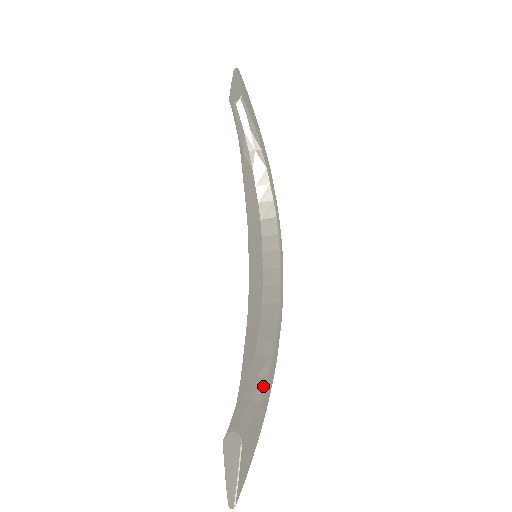
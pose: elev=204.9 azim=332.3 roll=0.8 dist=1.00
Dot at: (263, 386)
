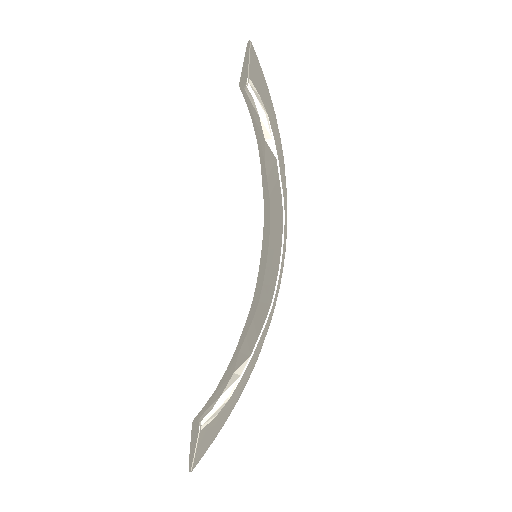
Dot at: (235, 383)
